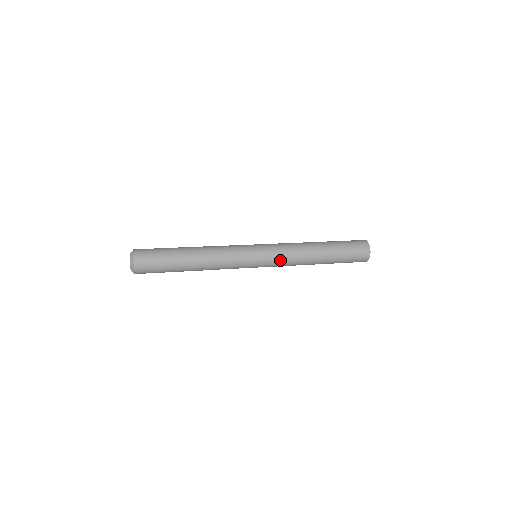
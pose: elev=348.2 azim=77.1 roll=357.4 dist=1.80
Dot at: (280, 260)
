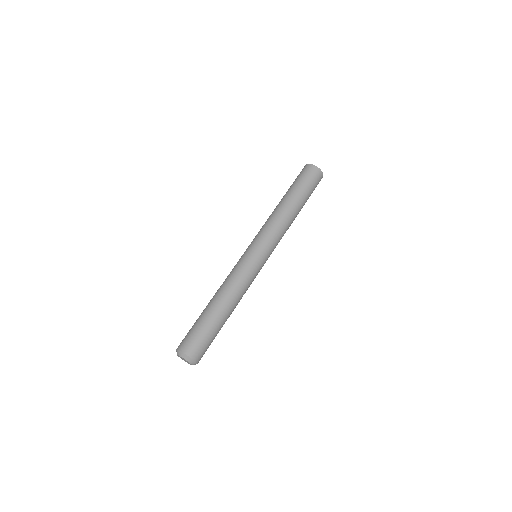
Dot at: occluded
